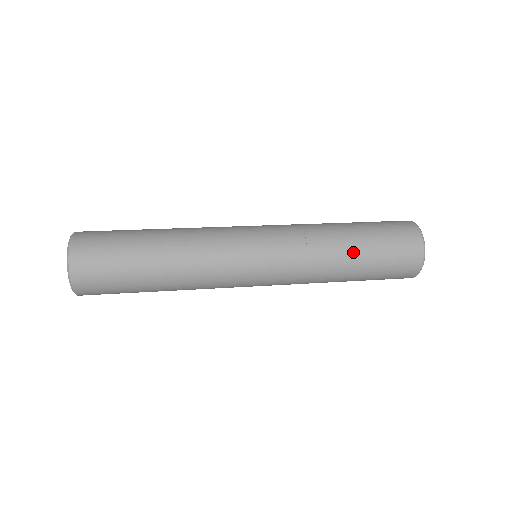
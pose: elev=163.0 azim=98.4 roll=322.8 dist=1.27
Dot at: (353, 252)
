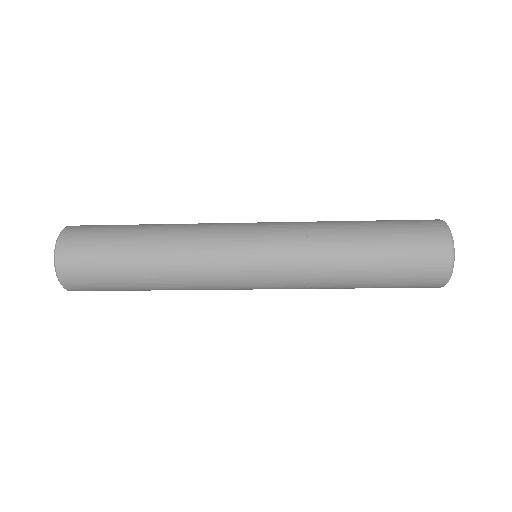
Dot at: (362, 241)
